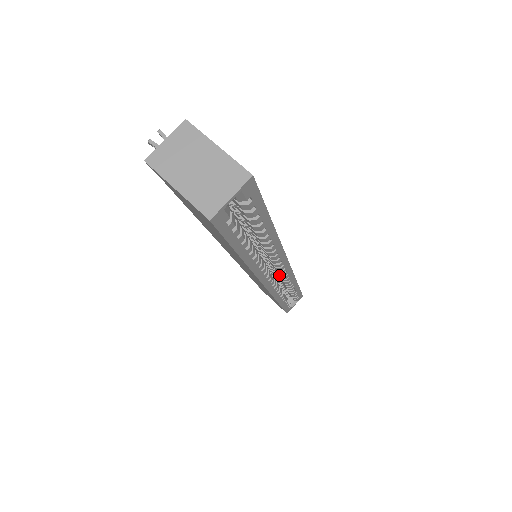
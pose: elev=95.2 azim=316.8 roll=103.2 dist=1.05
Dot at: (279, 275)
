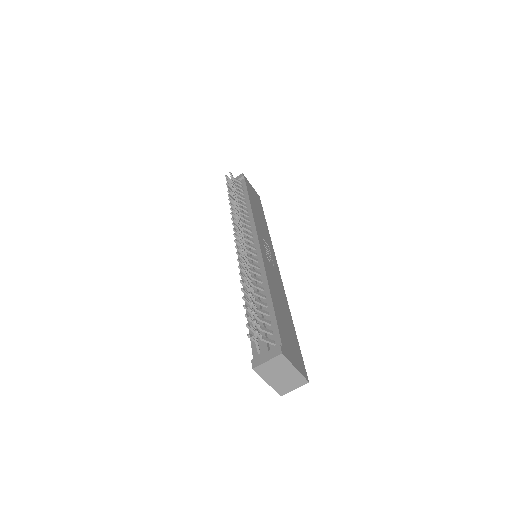
Dot at: occluded
